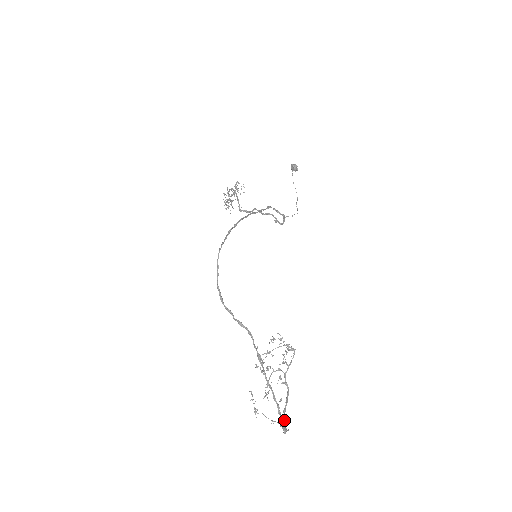
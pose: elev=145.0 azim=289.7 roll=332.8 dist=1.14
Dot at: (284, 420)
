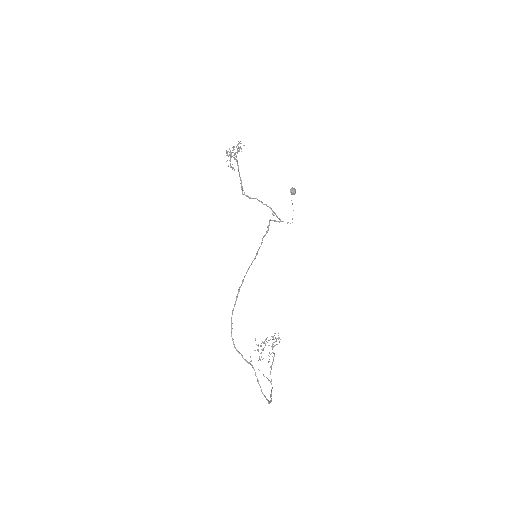
Dot at: occluded
